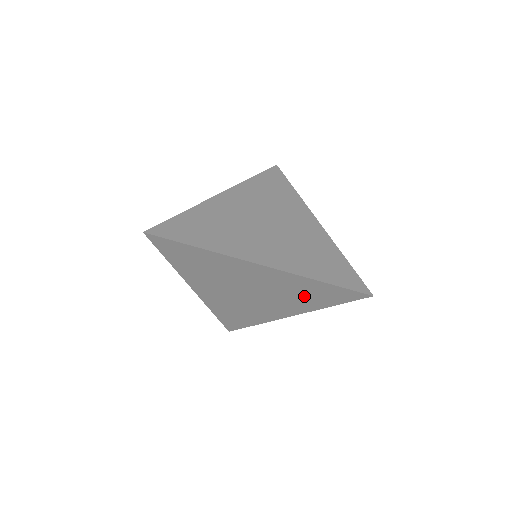
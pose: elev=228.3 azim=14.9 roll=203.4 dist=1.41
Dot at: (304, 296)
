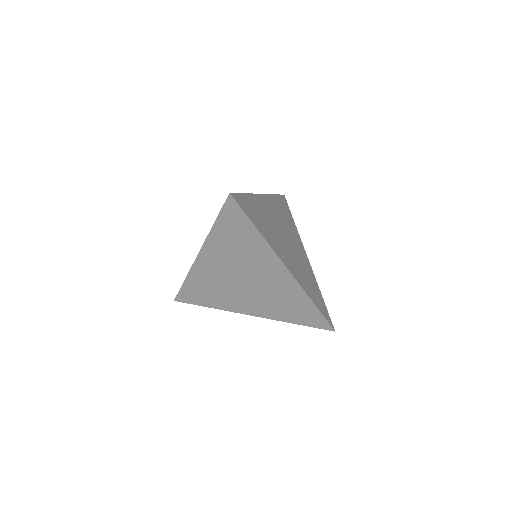
Dot at: (286, 307)
